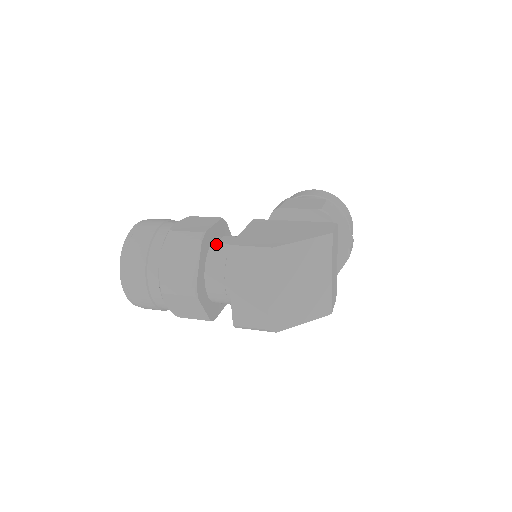
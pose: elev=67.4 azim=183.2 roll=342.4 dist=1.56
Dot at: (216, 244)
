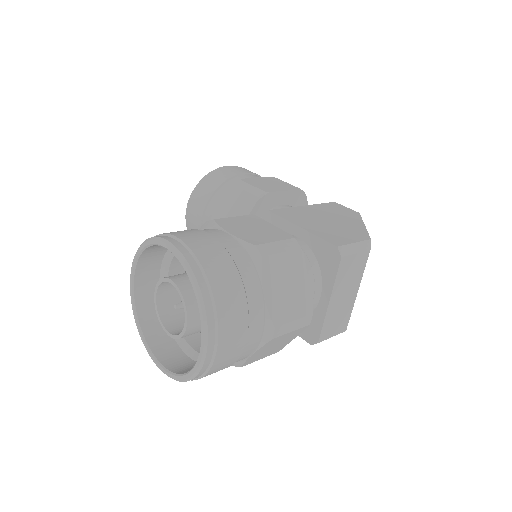
Dot at: occluded
